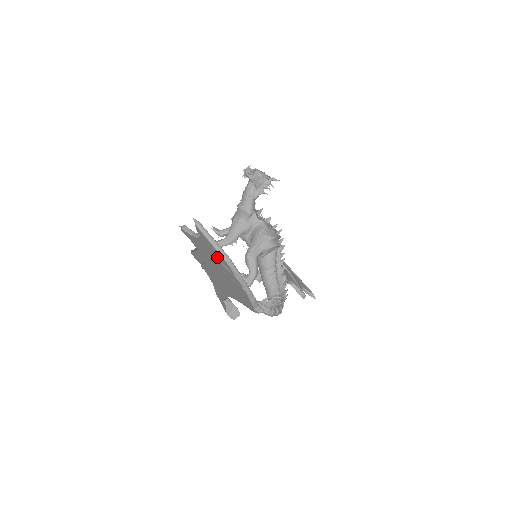
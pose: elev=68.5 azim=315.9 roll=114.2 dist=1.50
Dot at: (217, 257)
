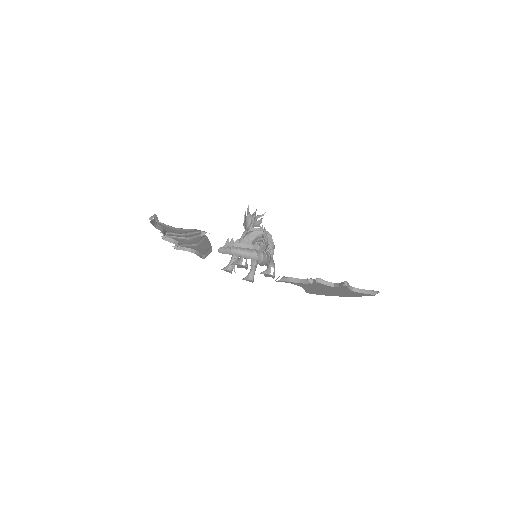
Dot at: occluded
